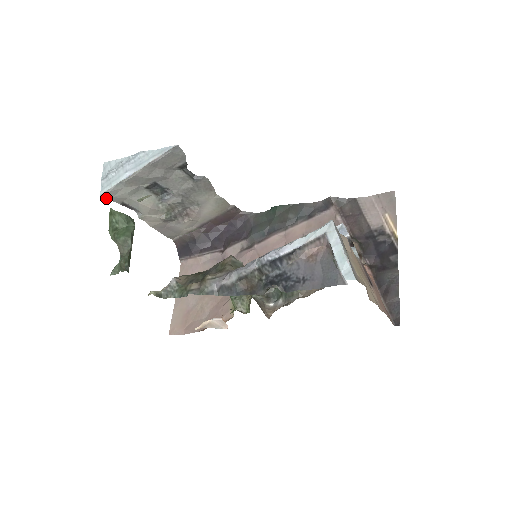
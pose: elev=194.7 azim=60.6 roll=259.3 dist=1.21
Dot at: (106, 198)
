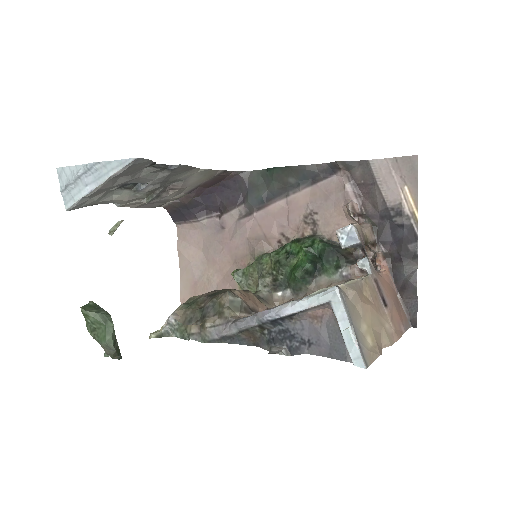
Dot at: (73, 209)
